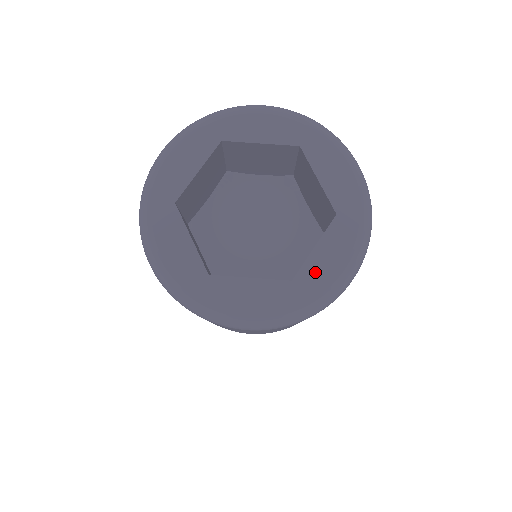
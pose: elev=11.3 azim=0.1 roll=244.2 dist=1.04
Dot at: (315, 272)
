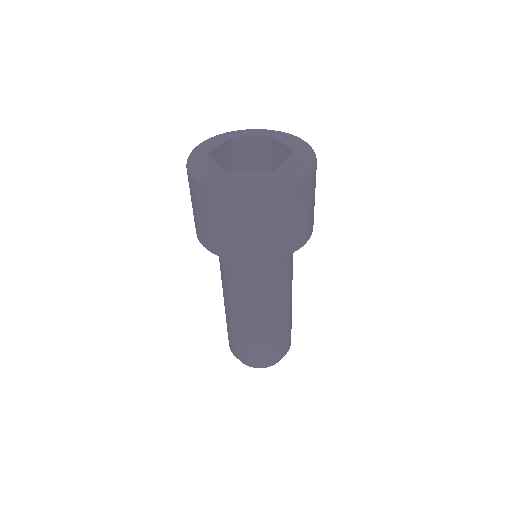
Dot at: (287, 167)
